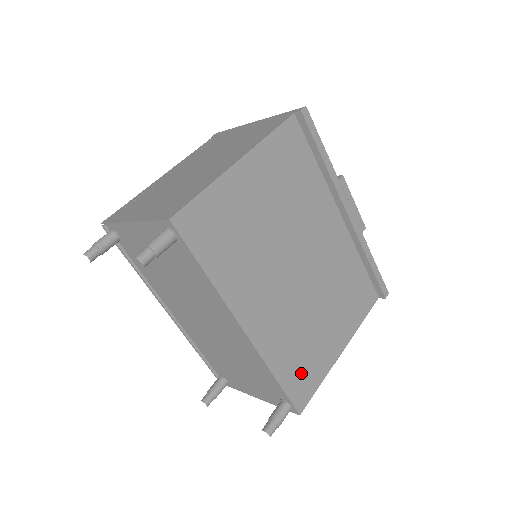
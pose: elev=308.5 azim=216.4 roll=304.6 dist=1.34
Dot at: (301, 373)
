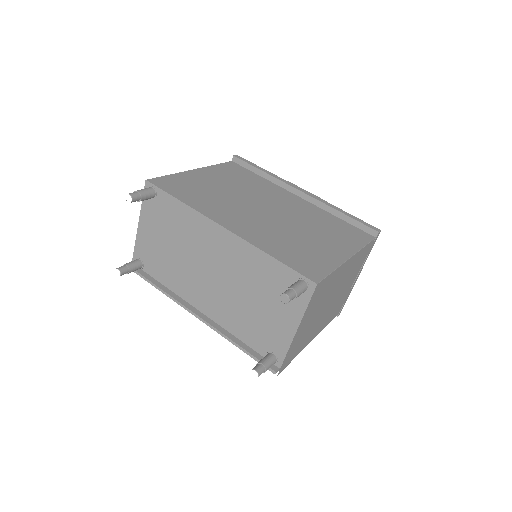
Dot at: (302, 260)
